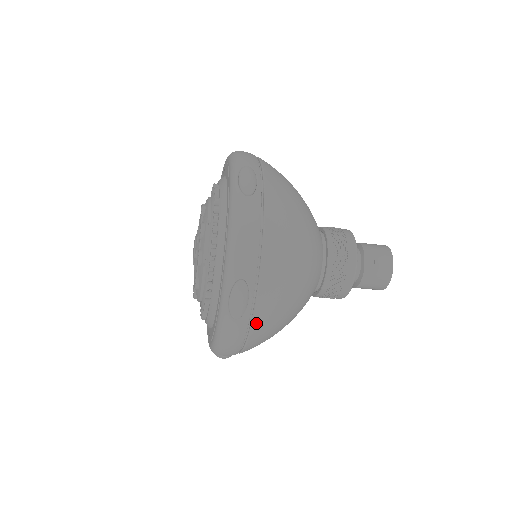
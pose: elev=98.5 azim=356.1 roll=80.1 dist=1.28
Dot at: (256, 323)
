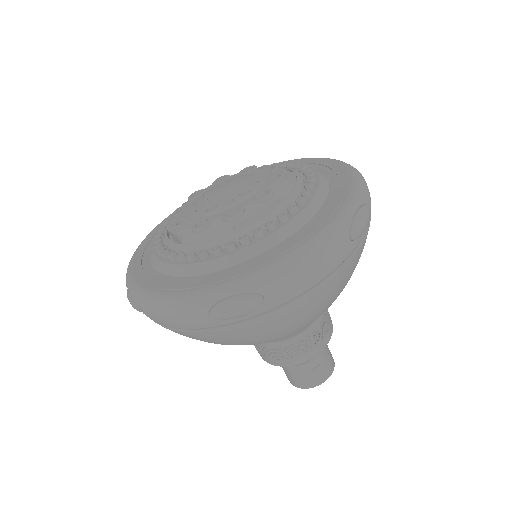
Dot at: (215, 332)
